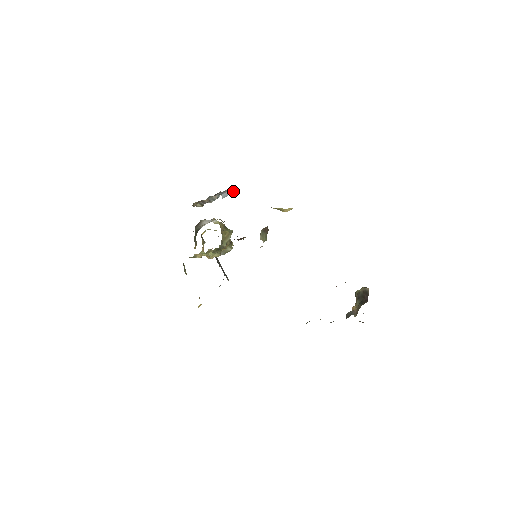
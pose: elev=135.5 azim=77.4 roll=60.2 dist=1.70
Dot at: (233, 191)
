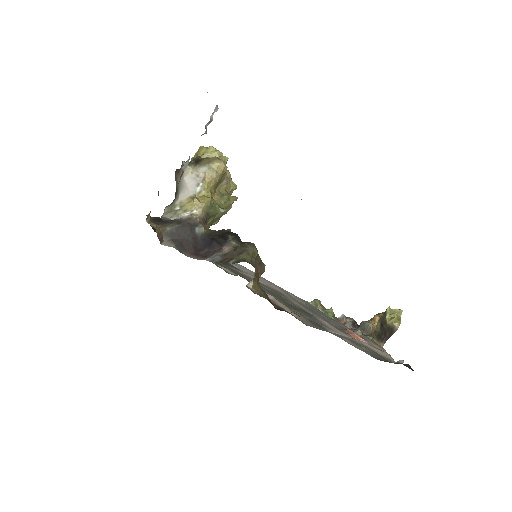
Dot at: occluded
